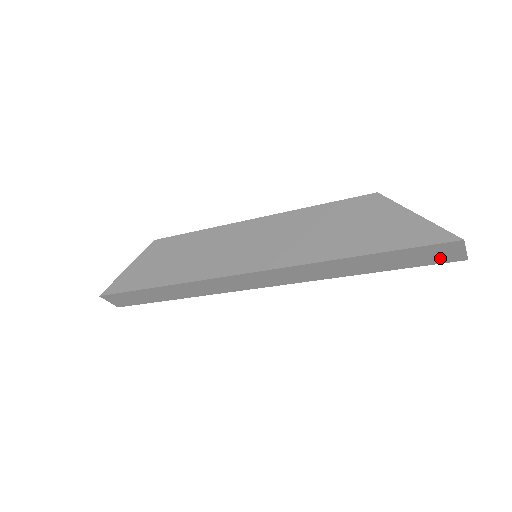
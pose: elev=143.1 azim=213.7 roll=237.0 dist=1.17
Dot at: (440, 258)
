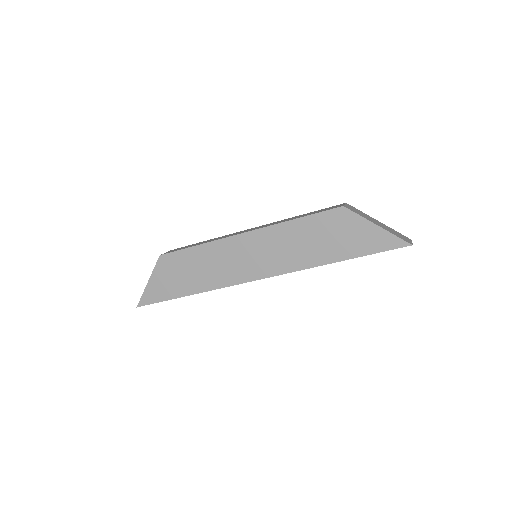
Dot at: occluded
